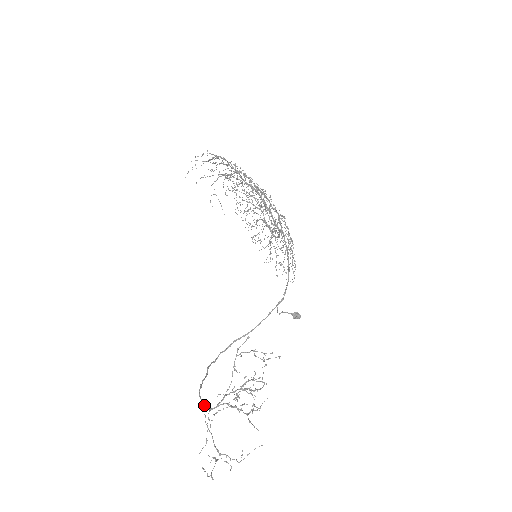
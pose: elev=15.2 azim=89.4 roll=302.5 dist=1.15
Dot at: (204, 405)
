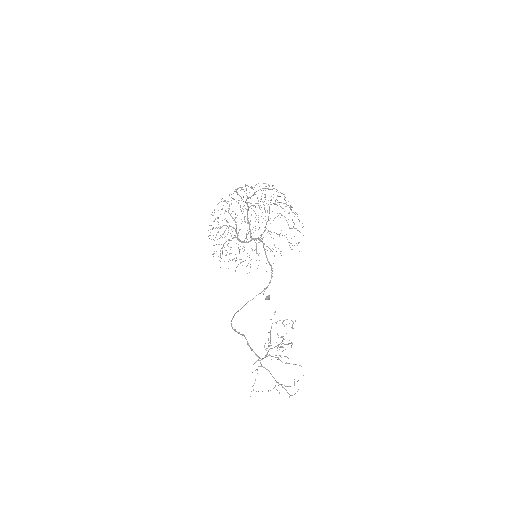
Dot at: (258, 357)
